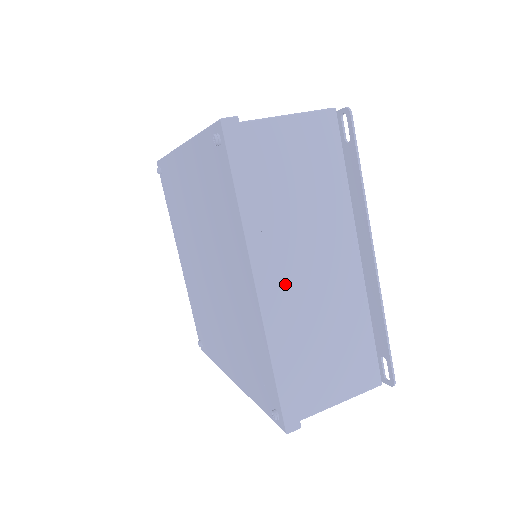
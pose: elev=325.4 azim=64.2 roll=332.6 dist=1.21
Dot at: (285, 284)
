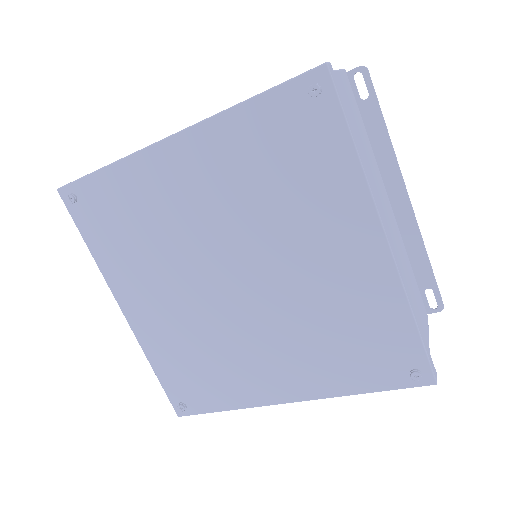
Dot at: occluded
